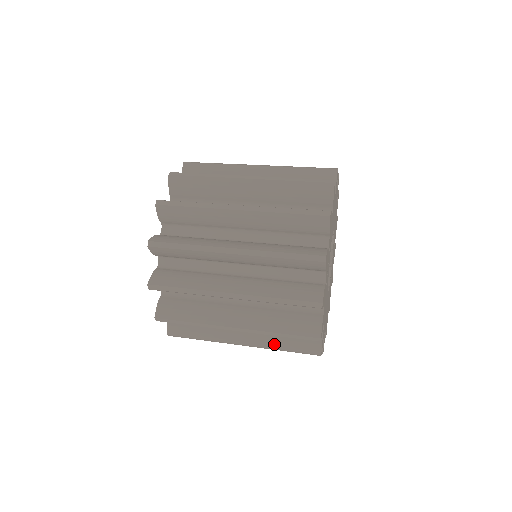
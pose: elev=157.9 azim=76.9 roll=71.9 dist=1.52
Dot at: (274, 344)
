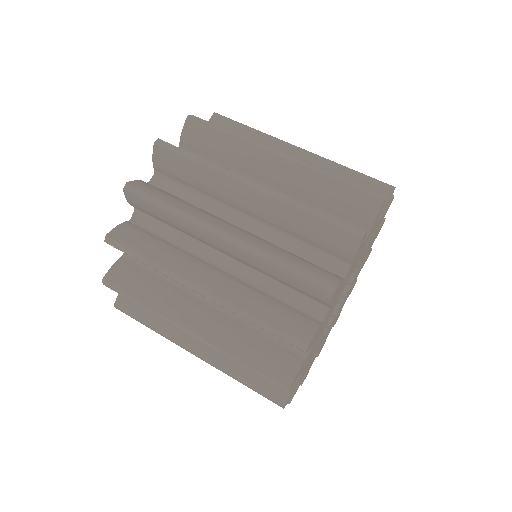
Dot at: occluded
